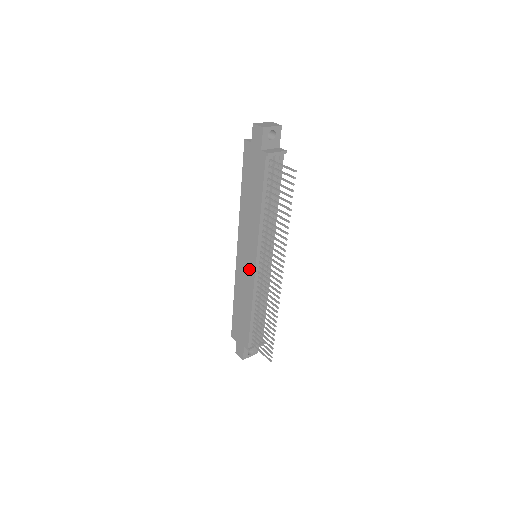
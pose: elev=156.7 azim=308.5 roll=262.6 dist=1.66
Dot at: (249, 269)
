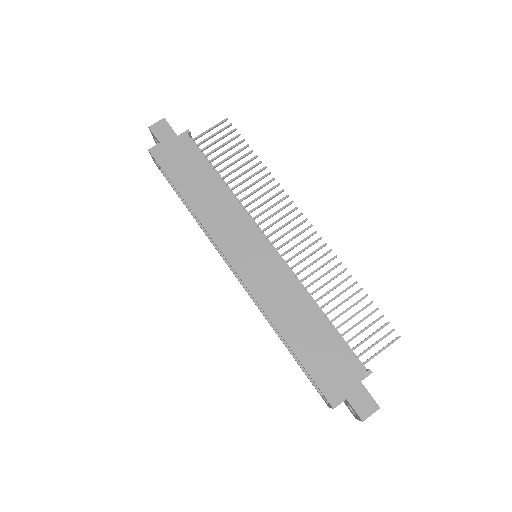
Dot at: (268, 262)
